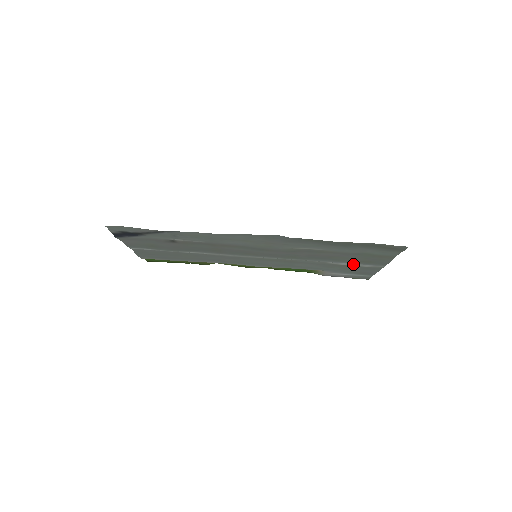
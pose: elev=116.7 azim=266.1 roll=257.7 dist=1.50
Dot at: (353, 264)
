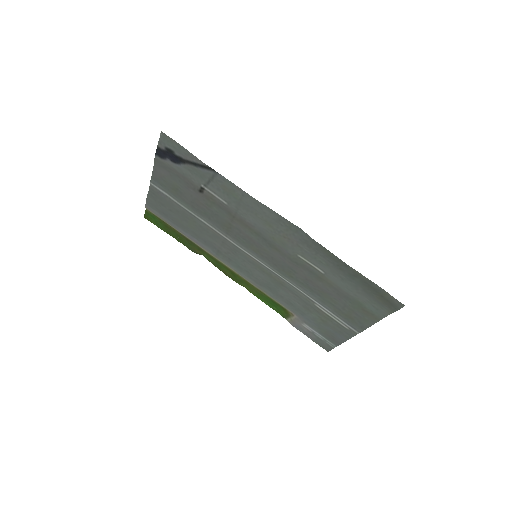
Dot at: (334, 315)
